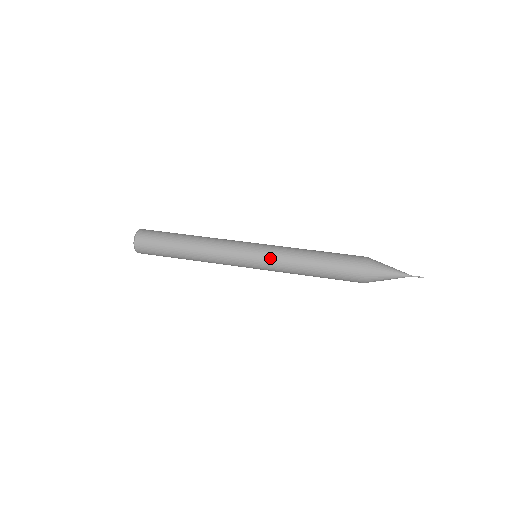
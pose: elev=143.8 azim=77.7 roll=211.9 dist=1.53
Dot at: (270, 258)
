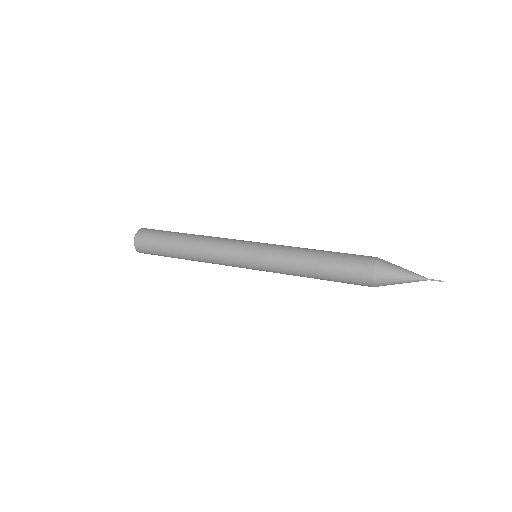
Dot at: (270, 248)
